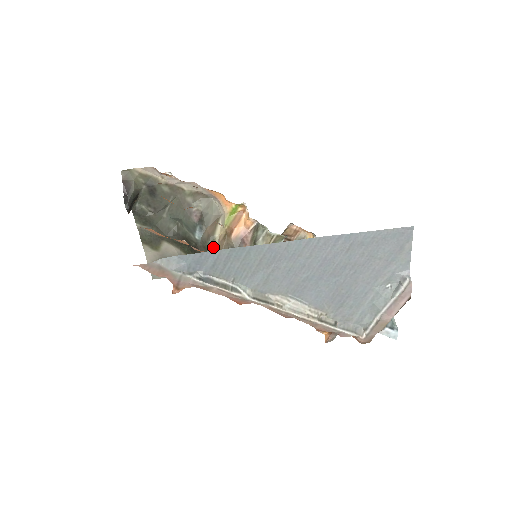
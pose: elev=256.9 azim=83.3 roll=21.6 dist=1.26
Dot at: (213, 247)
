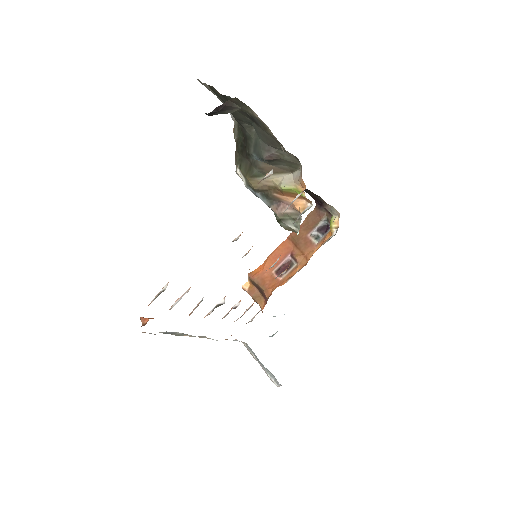
Dot at: (256, 176)
